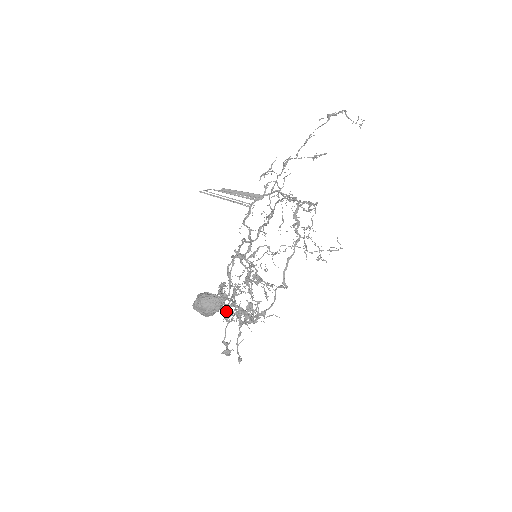
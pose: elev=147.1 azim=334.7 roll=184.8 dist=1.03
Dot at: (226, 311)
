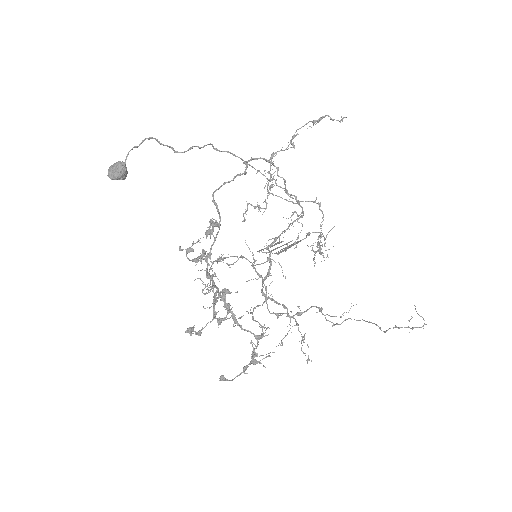
Dot at: (213, 303)
